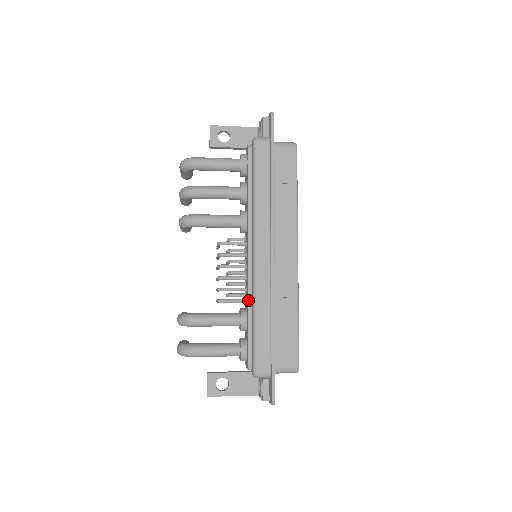
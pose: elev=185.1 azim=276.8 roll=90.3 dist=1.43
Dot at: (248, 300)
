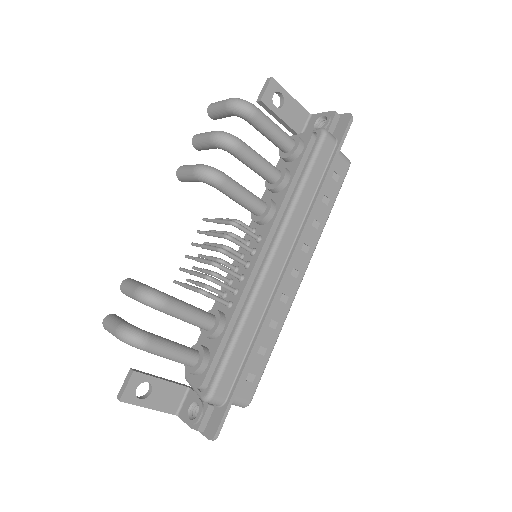
Dot at: (237, 306)
